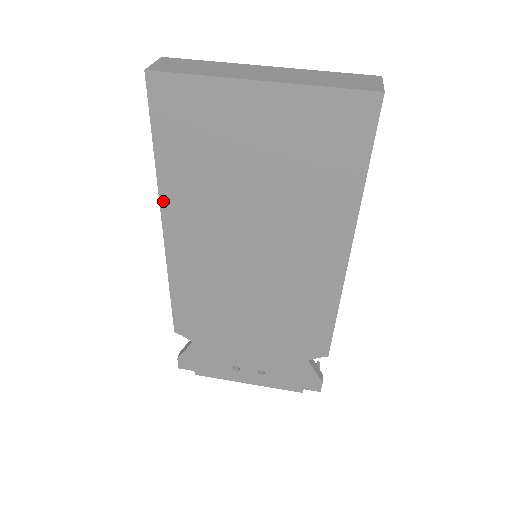
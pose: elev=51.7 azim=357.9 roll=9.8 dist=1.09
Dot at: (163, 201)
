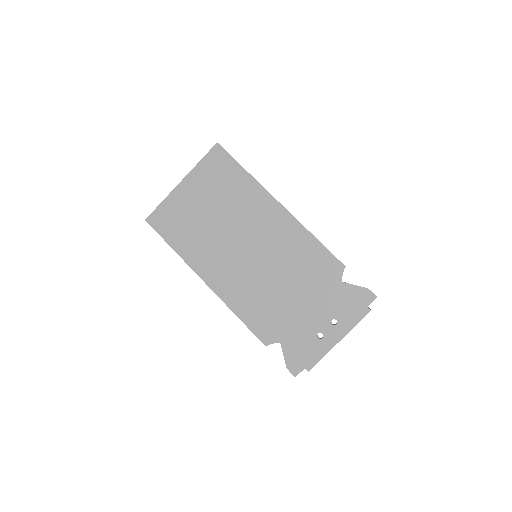
Dot at: (192, 266)
